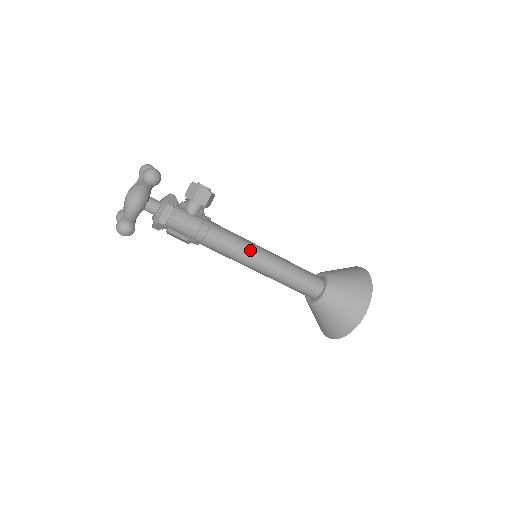
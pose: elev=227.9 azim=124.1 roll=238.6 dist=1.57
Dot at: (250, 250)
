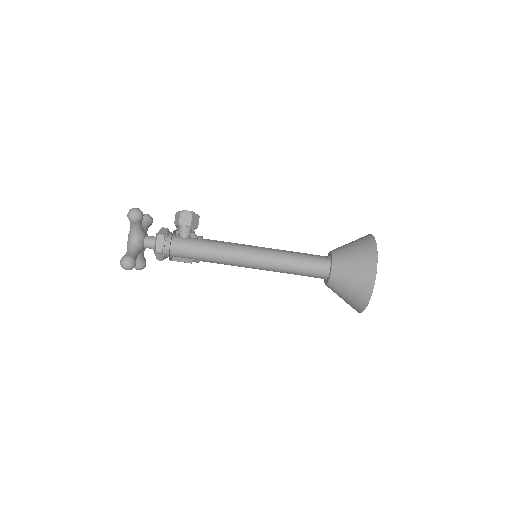
Dot at: (245, 251)
